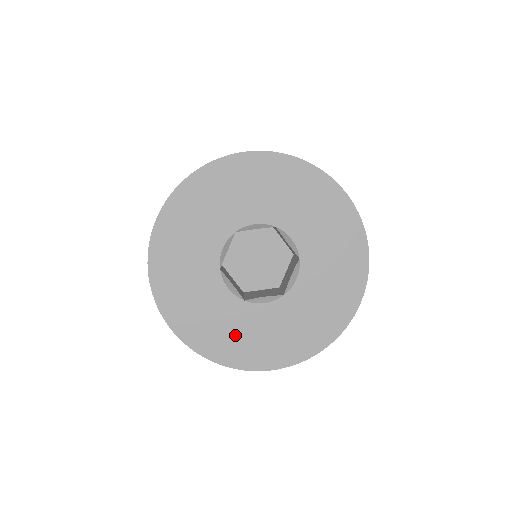
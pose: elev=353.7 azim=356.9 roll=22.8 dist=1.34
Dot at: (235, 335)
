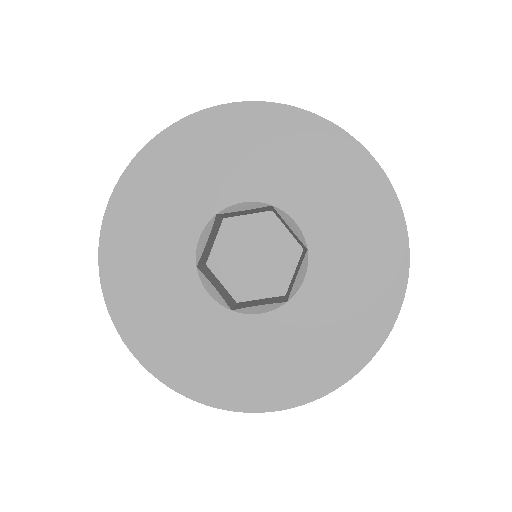
Dot at: (148, 281)
